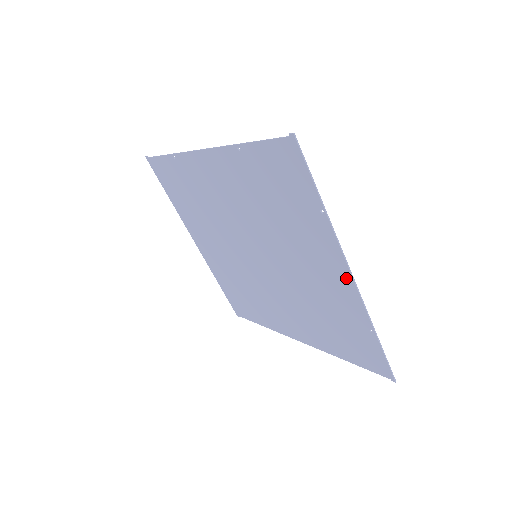
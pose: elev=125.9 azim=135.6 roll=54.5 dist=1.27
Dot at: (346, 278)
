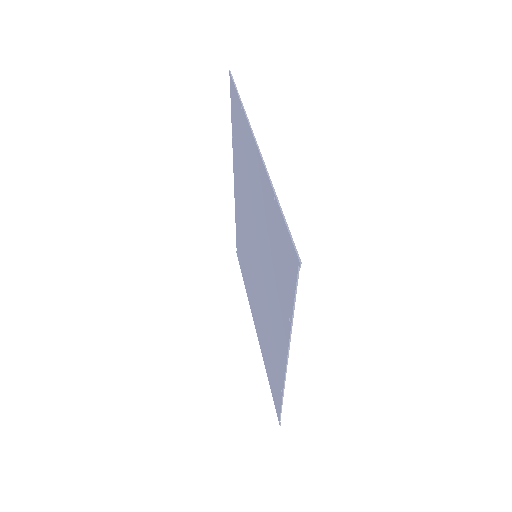
Dot at: (257, 155)
